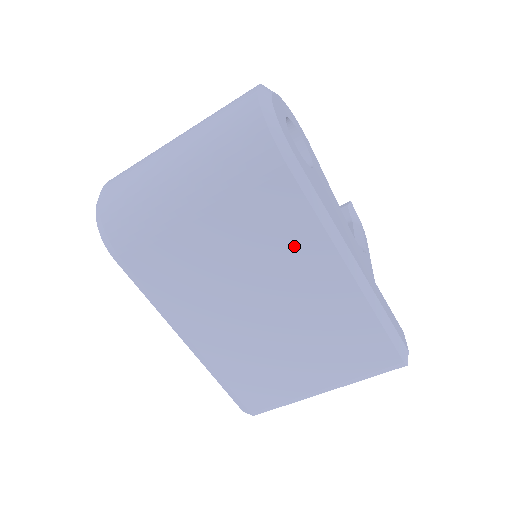
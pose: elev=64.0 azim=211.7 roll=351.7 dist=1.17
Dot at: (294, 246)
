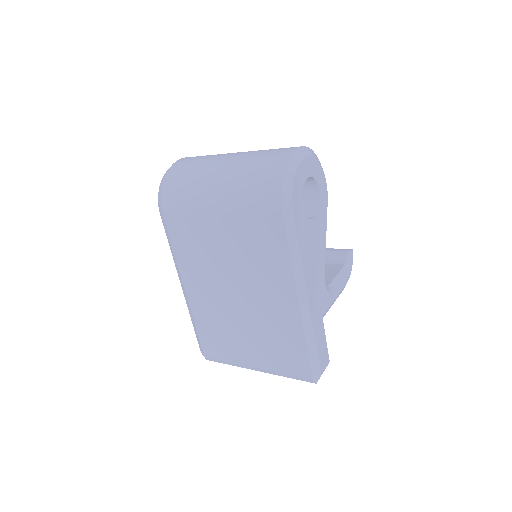
Dot at: (269, 266)
